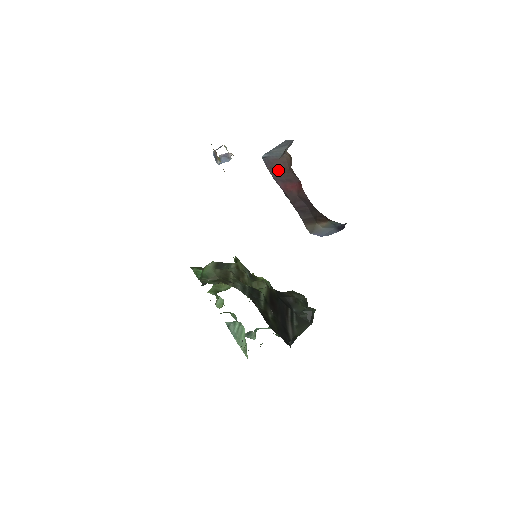
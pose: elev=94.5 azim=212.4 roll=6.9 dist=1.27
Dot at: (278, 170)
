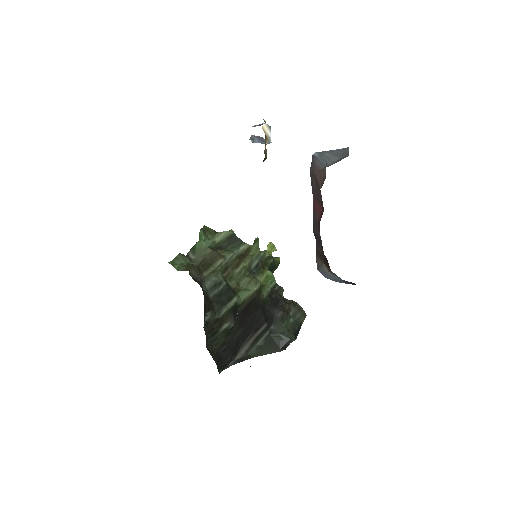
Dot at: (315, 181)
